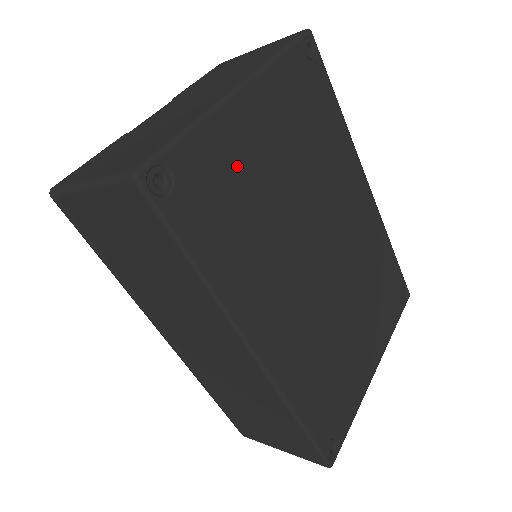
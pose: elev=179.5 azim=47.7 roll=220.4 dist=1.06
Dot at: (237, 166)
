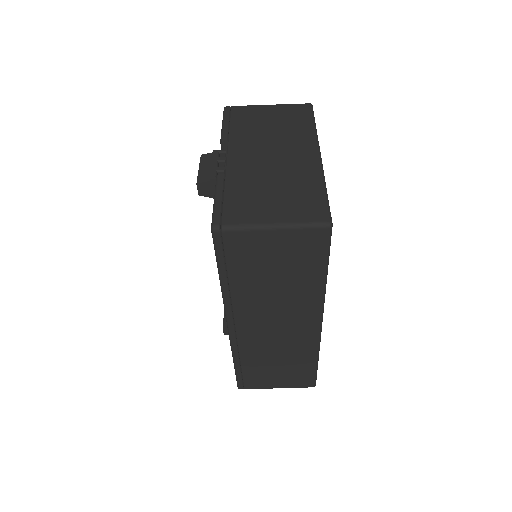
Dot at: occluded
